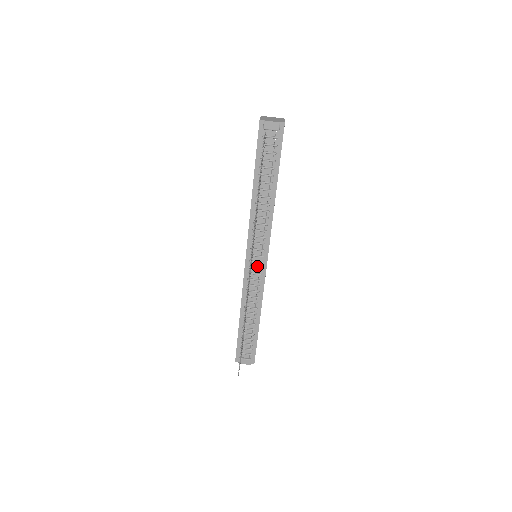
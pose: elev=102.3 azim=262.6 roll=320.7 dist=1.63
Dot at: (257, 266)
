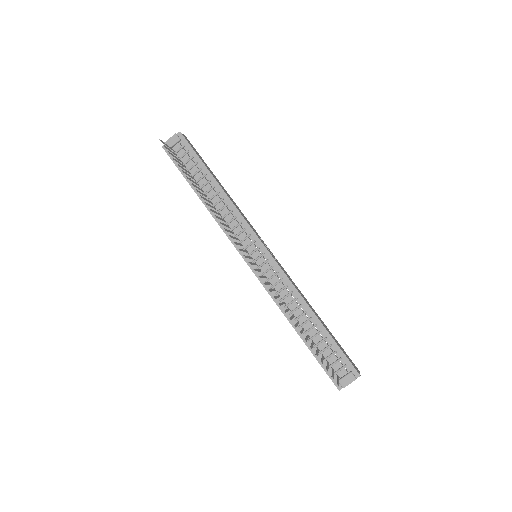
Dot at: (262, 262)
